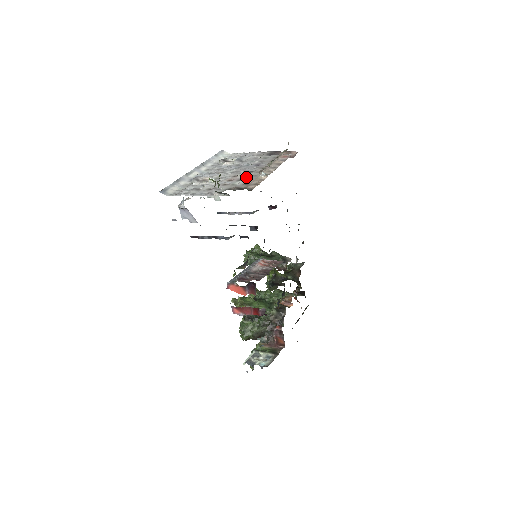
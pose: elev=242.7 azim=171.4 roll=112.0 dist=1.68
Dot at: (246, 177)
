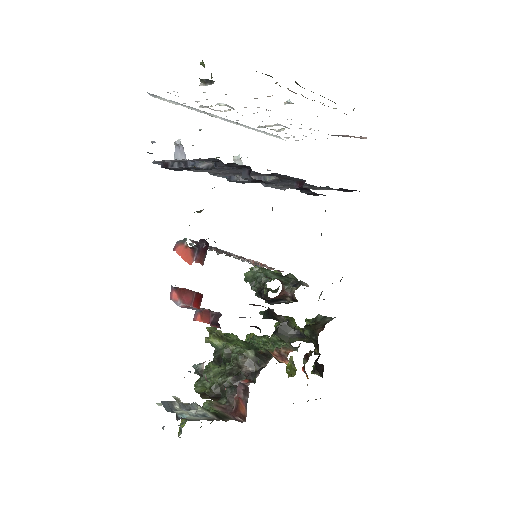
Dot at: occluded
